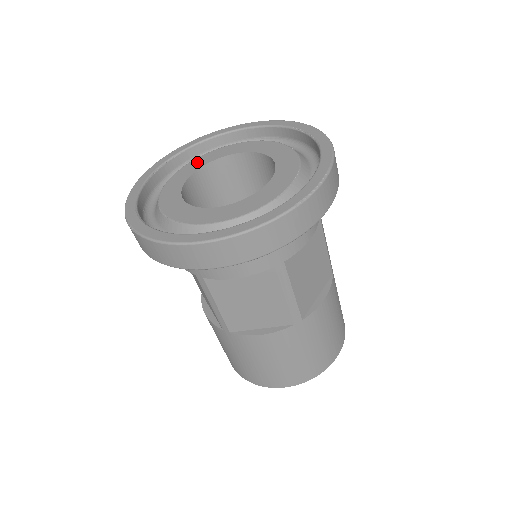
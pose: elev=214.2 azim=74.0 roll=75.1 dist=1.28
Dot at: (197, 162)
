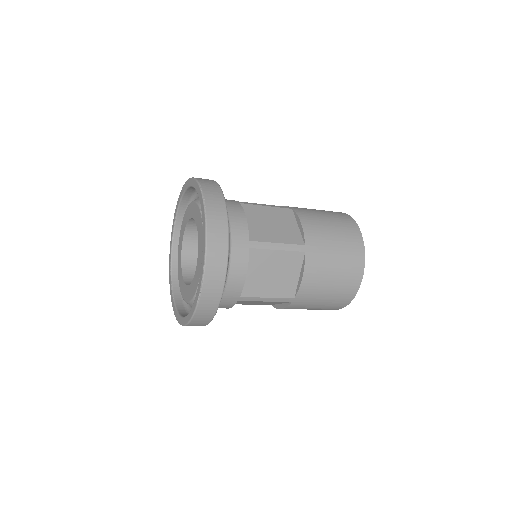
Dot at: (183, 226)
